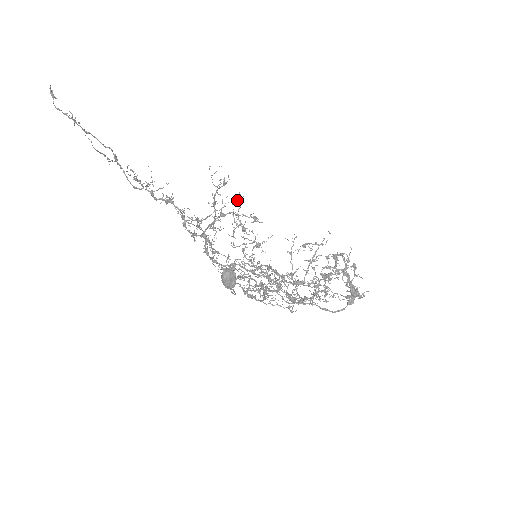
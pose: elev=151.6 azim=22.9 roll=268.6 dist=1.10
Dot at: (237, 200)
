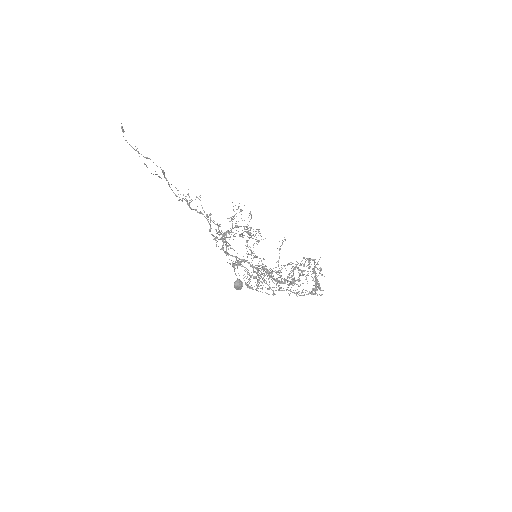
Dot at: occluded
